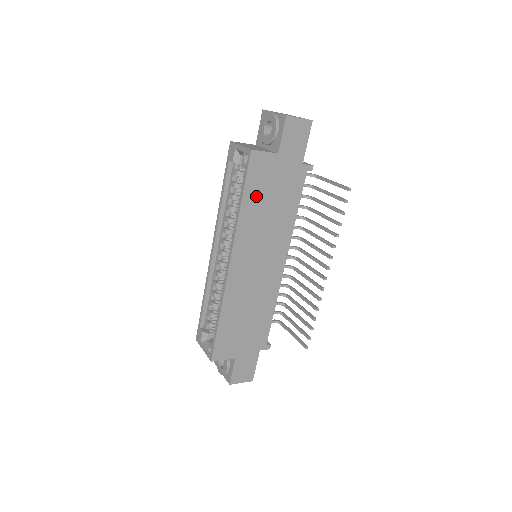
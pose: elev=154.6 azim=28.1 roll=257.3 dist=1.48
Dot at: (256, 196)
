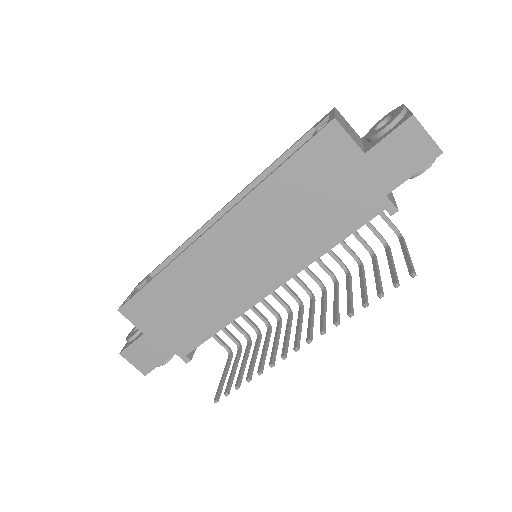
Dot at: (298, 180)
